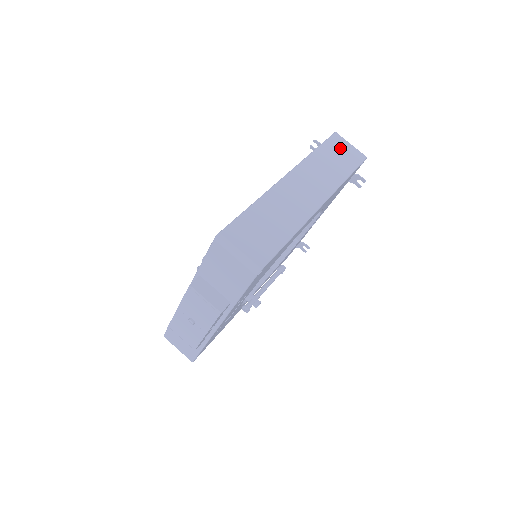
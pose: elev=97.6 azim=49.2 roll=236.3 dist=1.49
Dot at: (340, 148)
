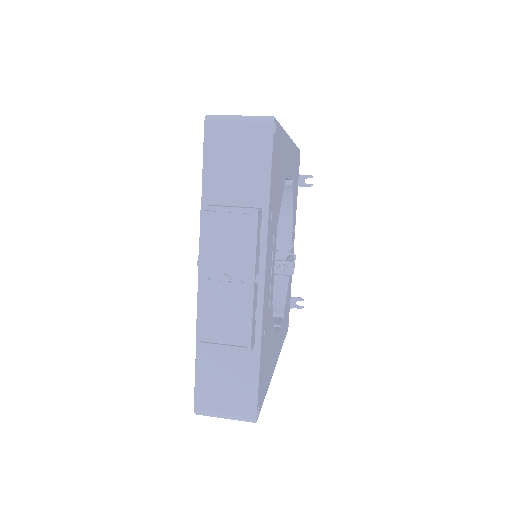
Dot at: occluded
